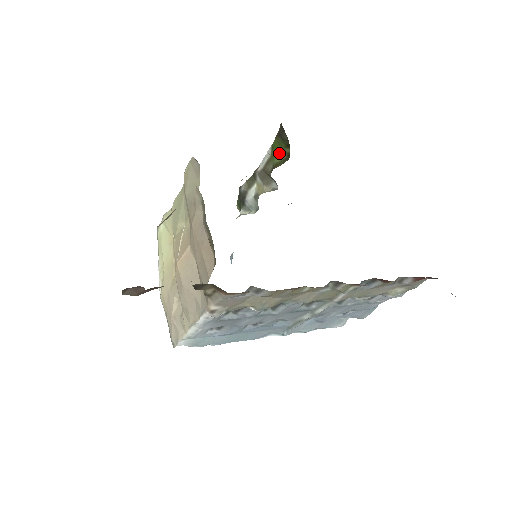
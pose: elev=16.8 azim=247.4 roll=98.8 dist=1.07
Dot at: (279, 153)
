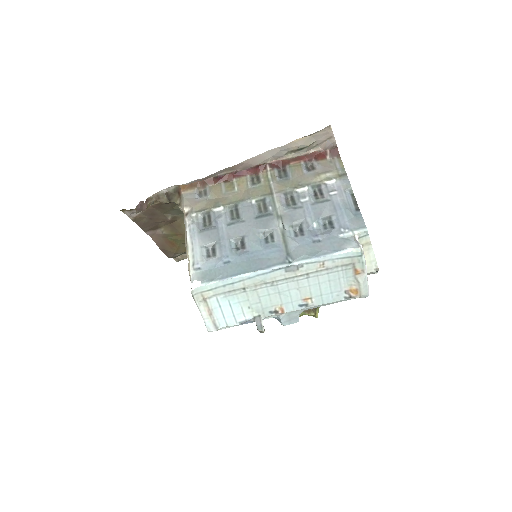
Dot at: occluded
